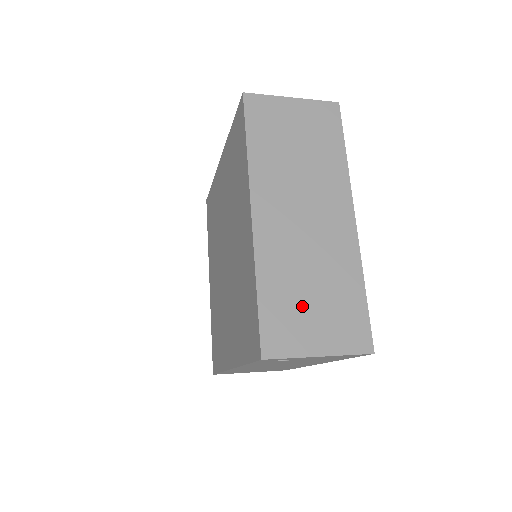
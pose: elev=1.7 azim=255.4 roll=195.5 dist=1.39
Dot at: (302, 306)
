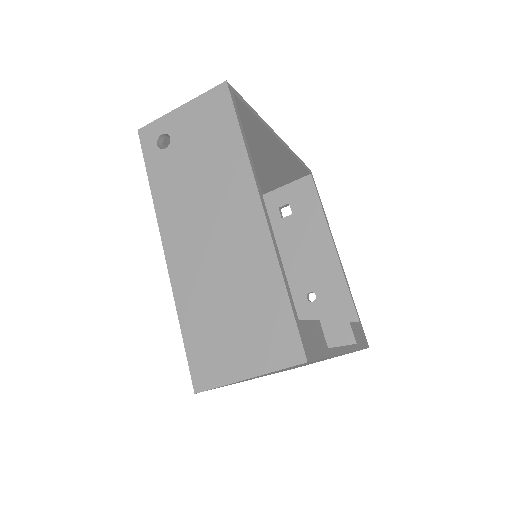
Dot at: occluded
